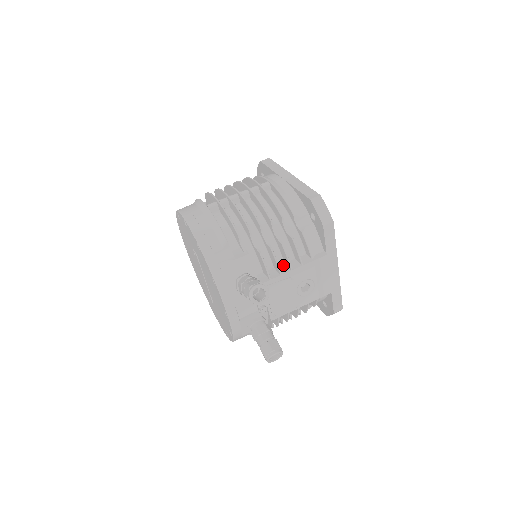
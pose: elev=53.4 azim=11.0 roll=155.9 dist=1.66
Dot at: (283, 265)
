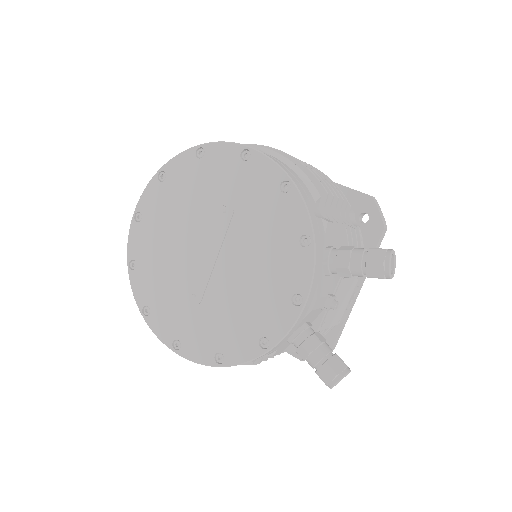
Dot at: occluded
